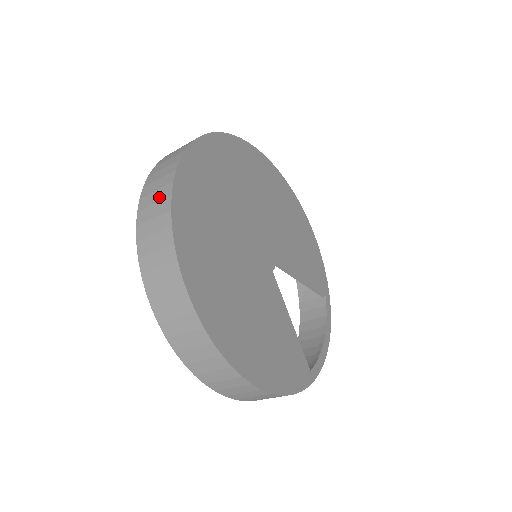
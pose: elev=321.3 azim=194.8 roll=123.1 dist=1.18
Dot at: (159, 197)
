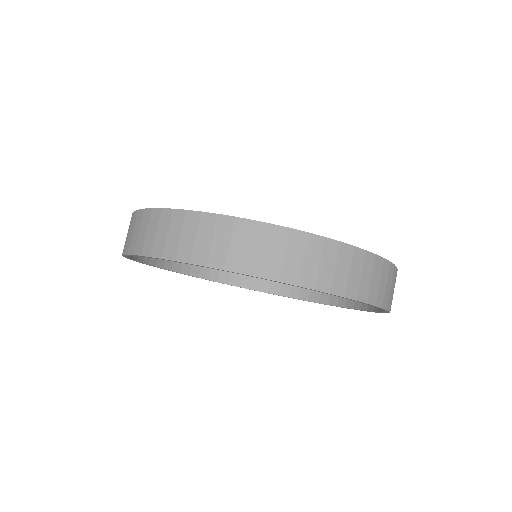
Dot at: (165, 226)
